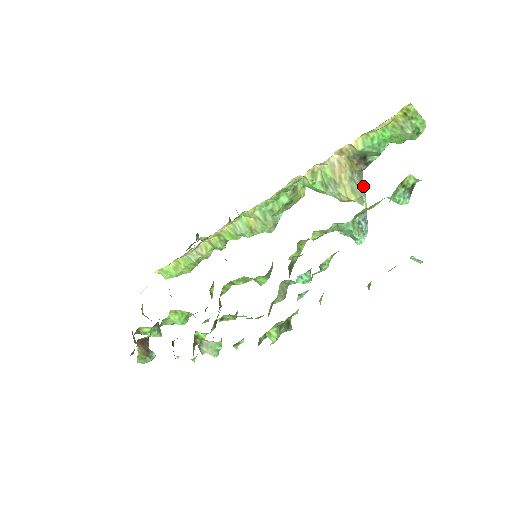
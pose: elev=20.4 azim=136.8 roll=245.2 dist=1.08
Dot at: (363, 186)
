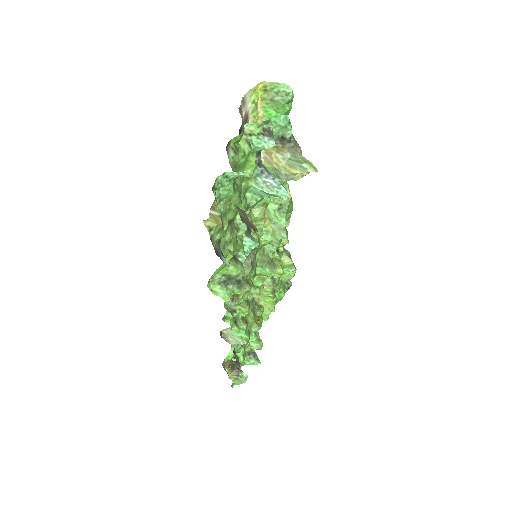
Dot at: (301, 158)
